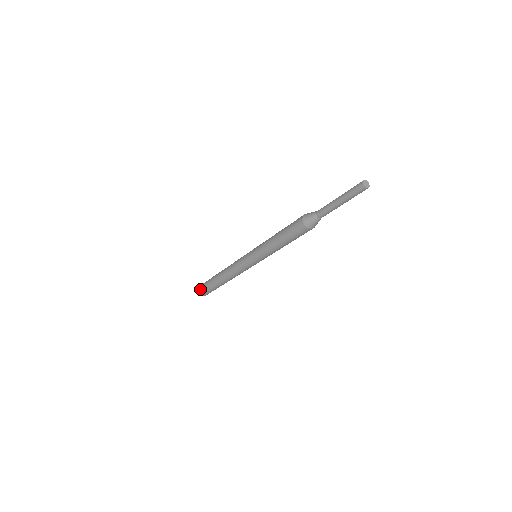
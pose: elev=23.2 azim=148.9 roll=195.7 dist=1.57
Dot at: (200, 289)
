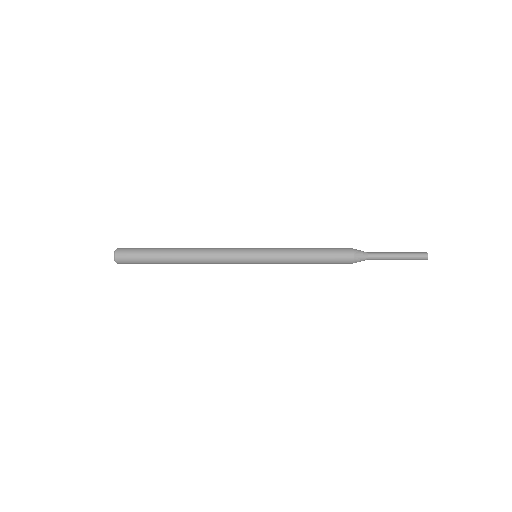
Dot at: (124, 251)
